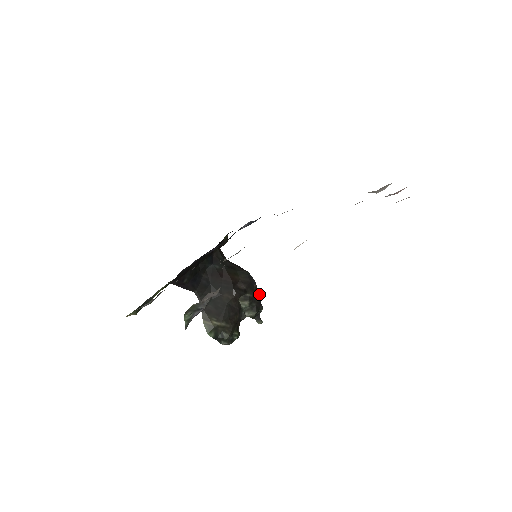
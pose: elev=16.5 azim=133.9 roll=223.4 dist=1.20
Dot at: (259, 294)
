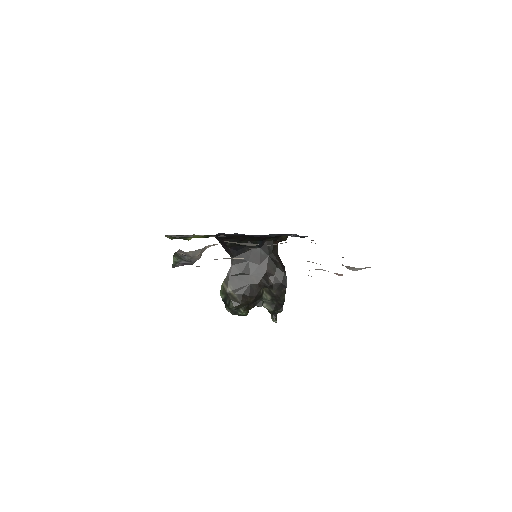
Dot at: (284, 298)
